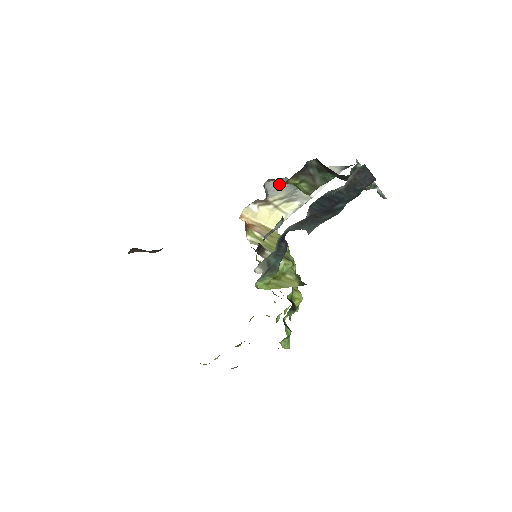
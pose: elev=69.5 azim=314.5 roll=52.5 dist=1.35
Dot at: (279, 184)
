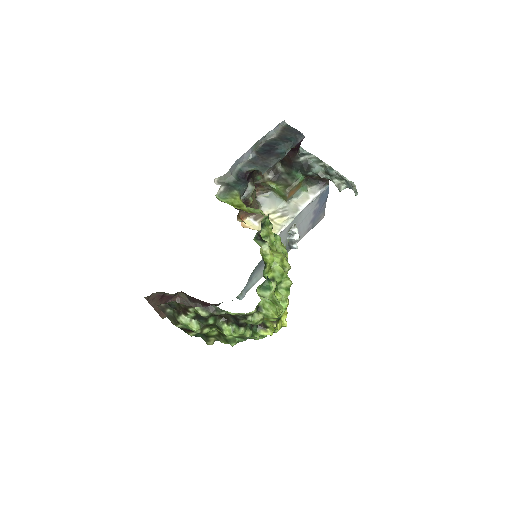
Dot at: (269, 200)
